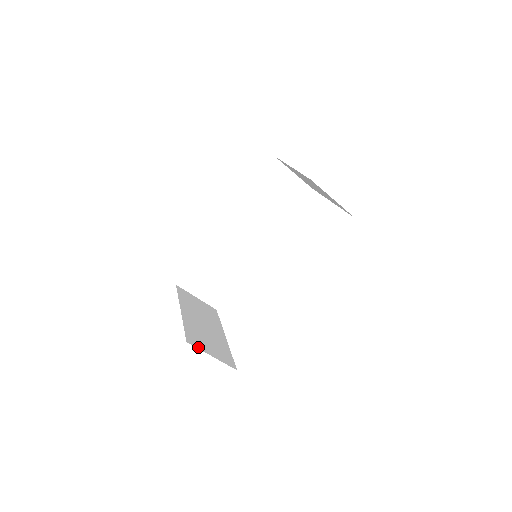
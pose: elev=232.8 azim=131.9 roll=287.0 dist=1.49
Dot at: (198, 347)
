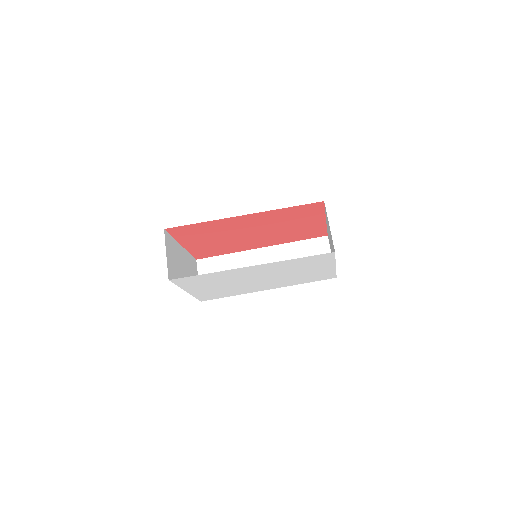
Dot at: (166, 241)
